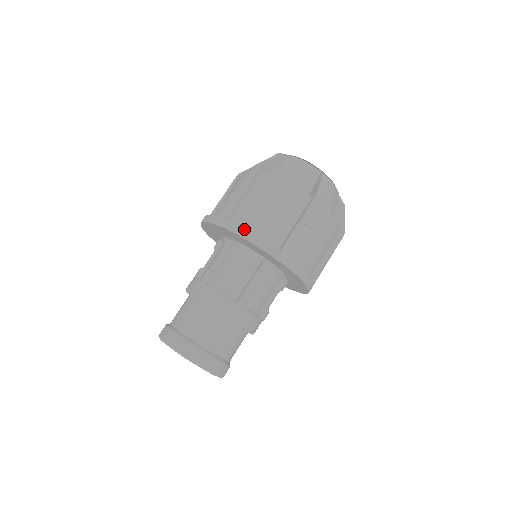
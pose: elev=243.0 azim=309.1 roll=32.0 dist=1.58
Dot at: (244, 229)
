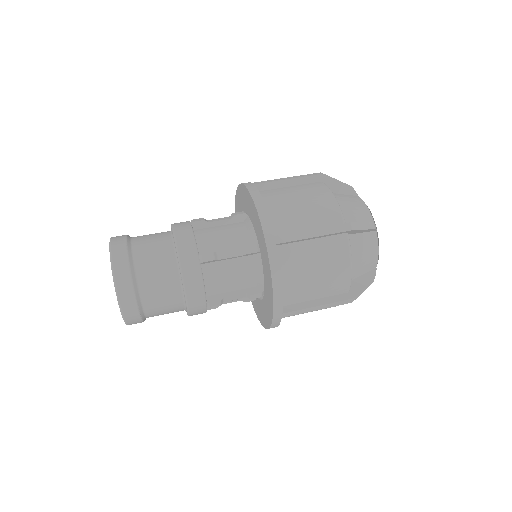
Dot at: (261, 196)
